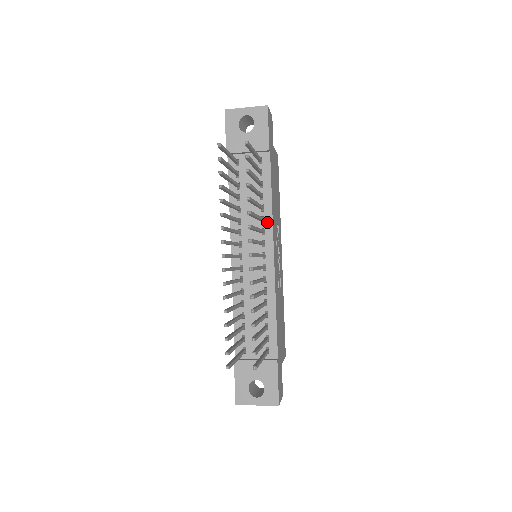
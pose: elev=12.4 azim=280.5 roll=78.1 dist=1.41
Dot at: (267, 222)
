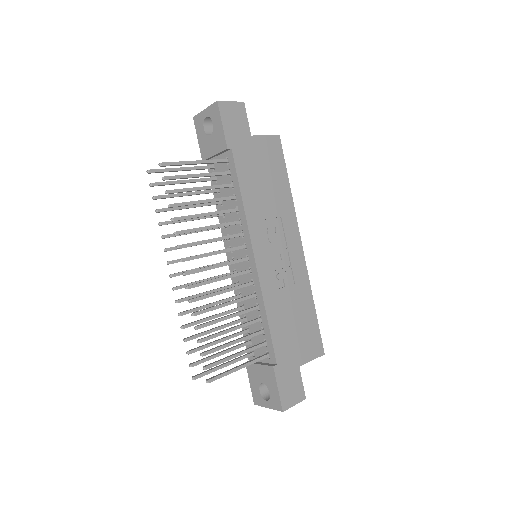
Dot at: (243, 224)
